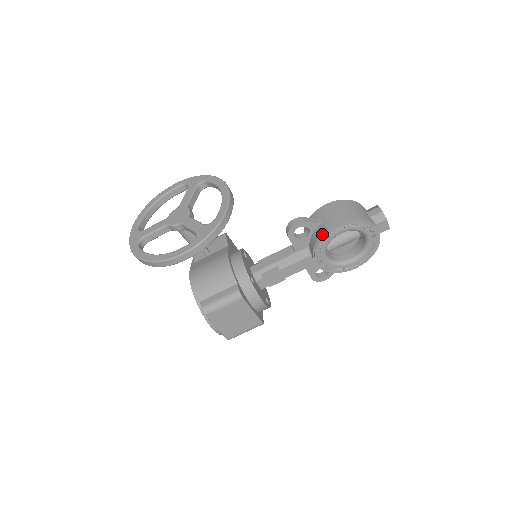
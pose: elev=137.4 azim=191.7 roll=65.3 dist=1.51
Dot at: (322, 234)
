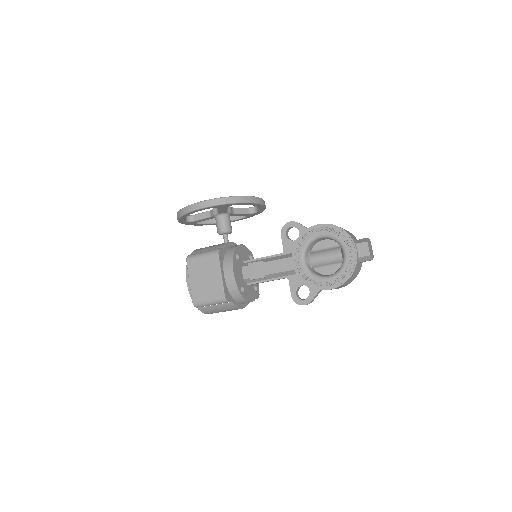
Dot at: (304, 231)
